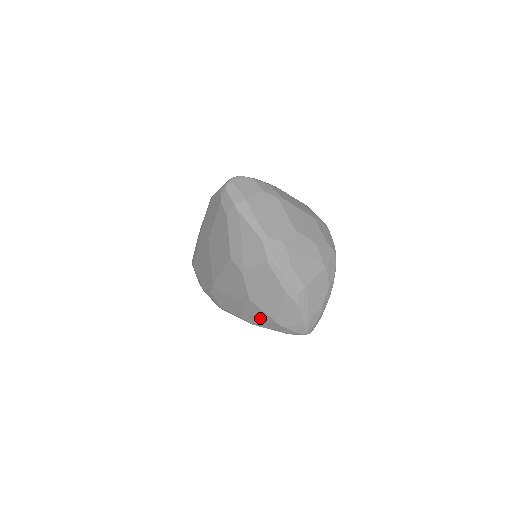
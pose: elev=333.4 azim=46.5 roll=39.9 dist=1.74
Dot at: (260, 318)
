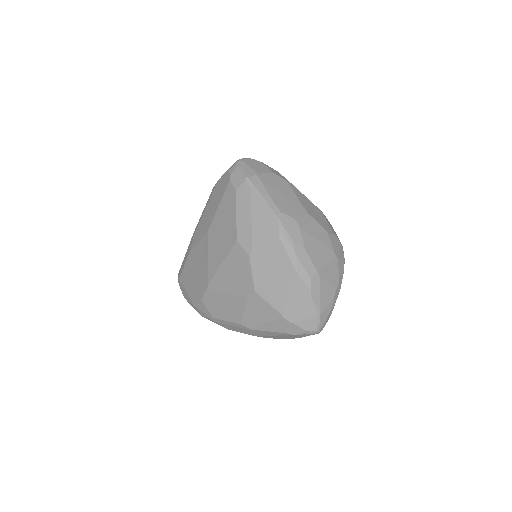
Dot at: (263, 316)
